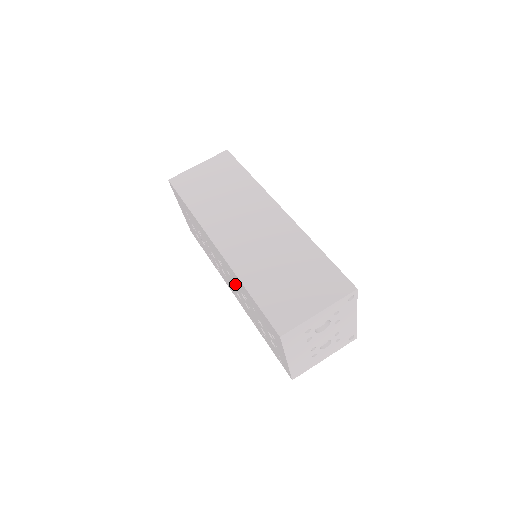
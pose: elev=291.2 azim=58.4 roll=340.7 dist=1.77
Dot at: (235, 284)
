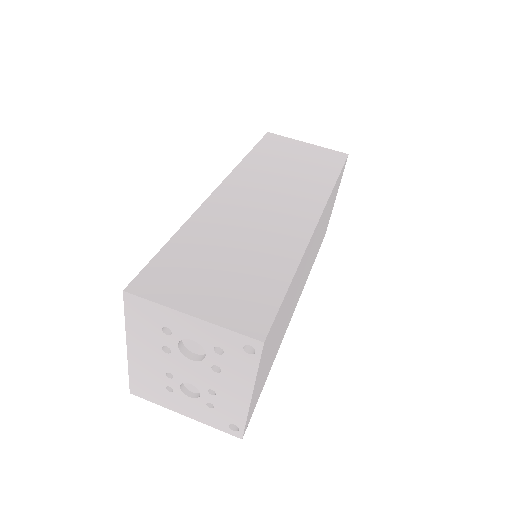
Dot at: occluded
